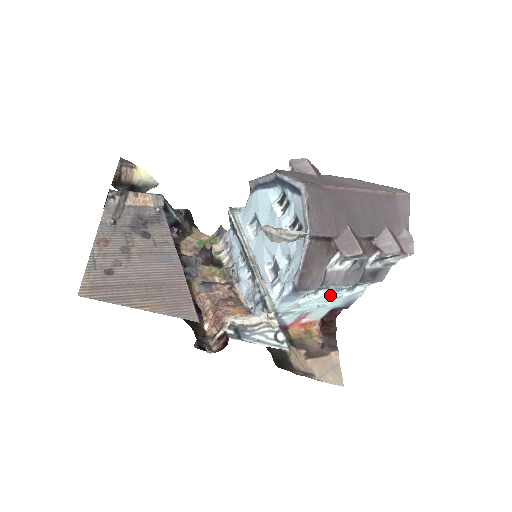
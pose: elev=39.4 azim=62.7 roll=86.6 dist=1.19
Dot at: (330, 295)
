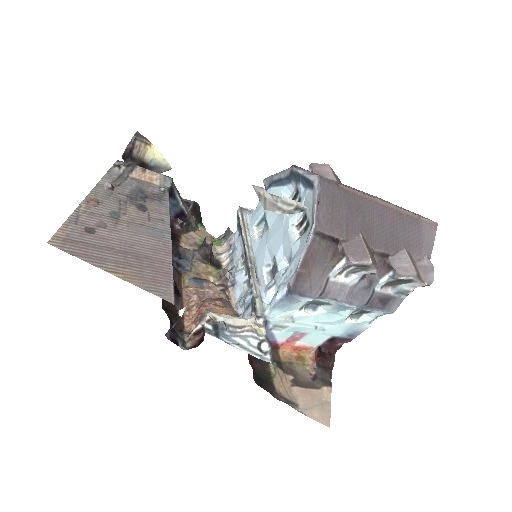
Dot at: (330, 314)
